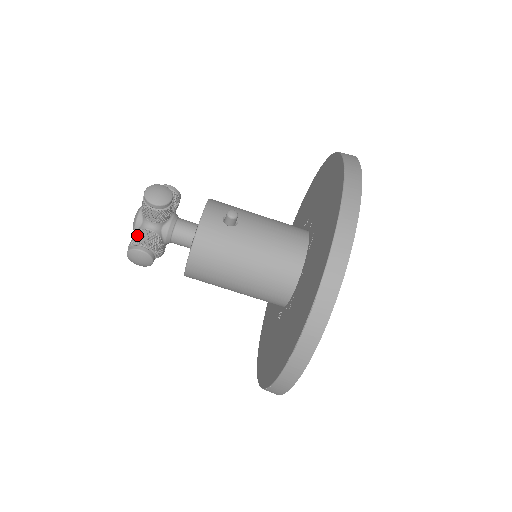
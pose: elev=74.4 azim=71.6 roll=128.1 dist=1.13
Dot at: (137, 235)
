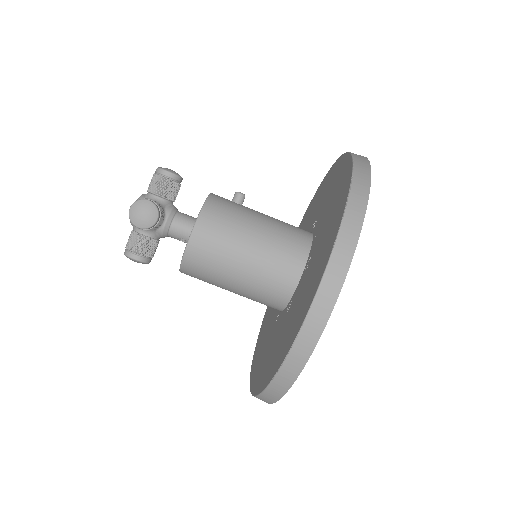
Dot at: occluded
